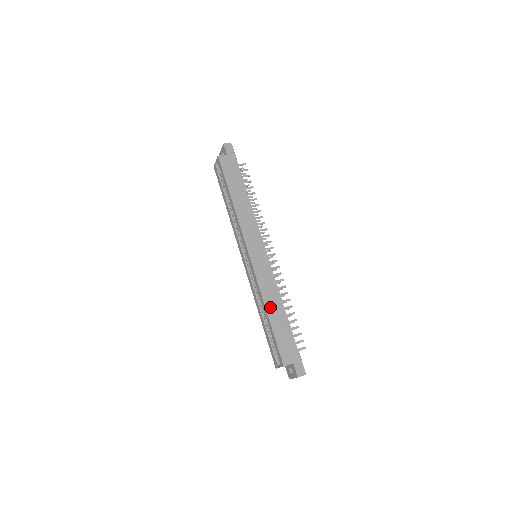
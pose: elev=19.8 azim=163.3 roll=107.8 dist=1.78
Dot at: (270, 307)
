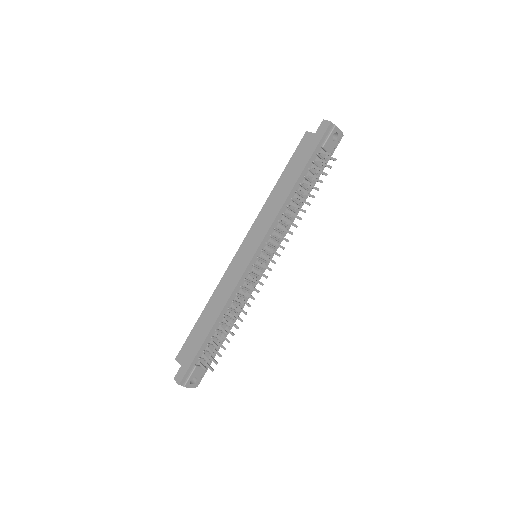
Dot at: (211, 305)
